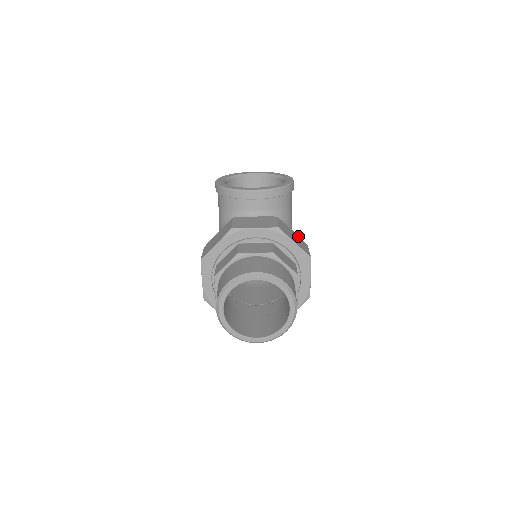
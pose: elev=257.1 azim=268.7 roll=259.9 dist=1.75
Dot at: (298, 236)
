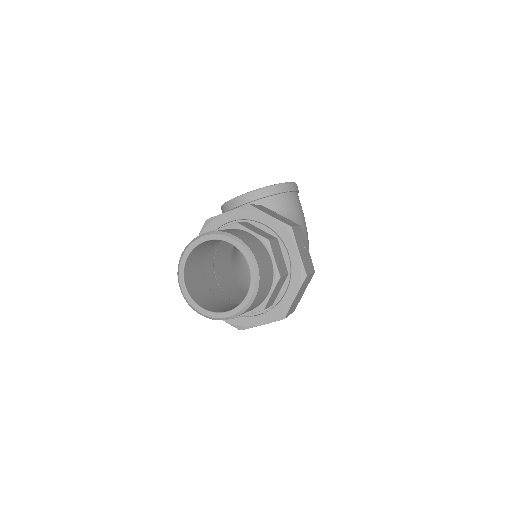
Dot at: (288, 219)
